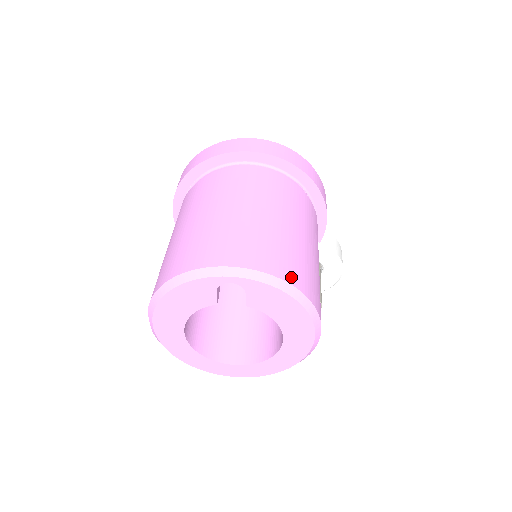
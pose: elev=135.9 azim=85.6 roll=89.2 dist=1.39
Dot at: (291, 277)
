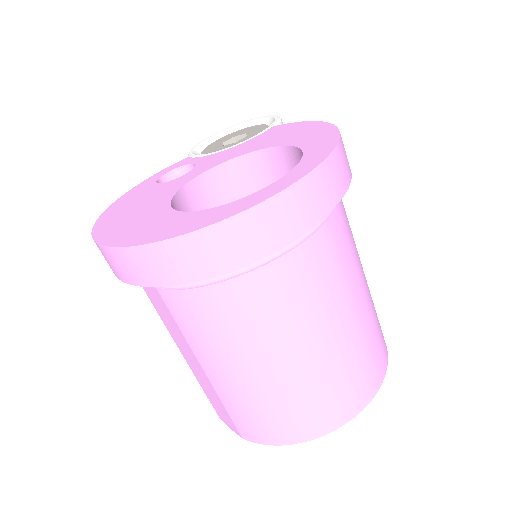
Dot at: (386, 348)
